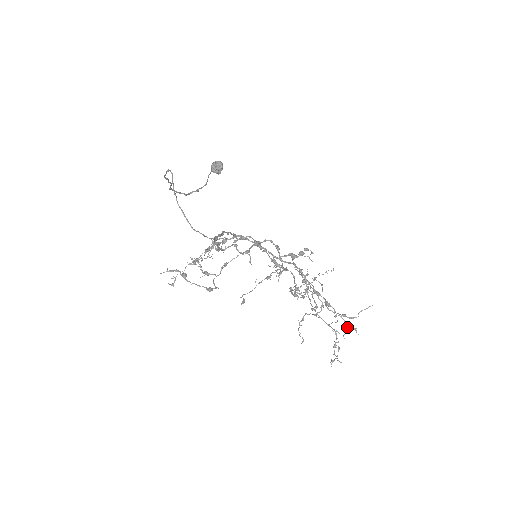
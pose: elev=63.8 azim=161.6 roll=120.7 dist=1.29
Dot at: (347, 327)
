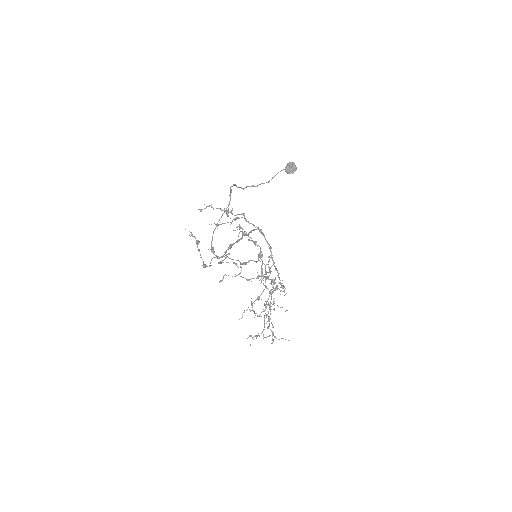
Dot at: occluded
